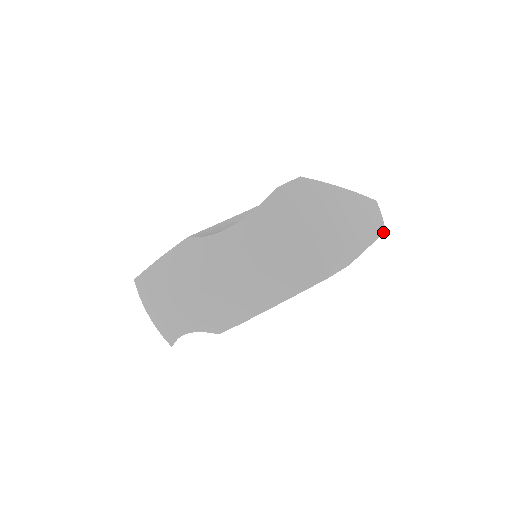
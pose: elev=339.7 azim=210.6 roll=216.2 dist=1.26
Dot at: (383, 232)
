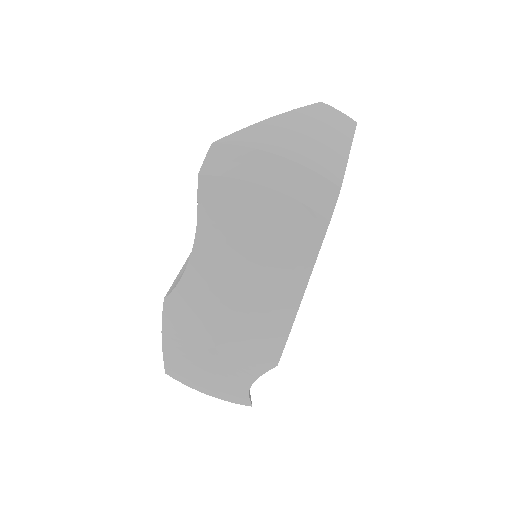
Dot at: (355, 126)
